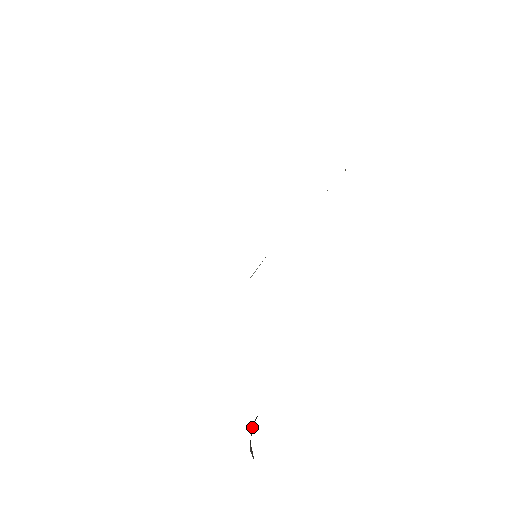
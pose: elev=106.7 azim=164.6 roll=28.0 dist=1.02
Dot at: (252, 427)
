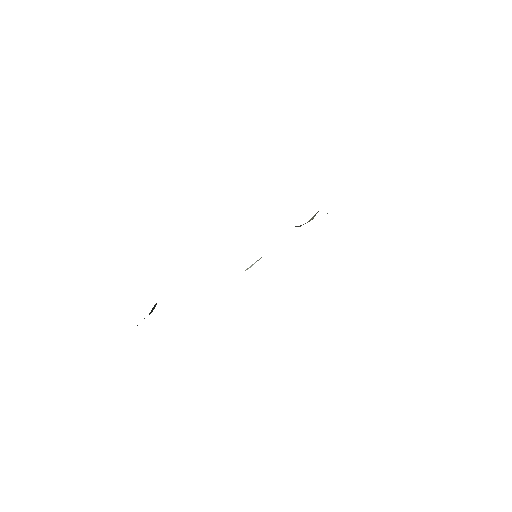
Dot at: occluded
